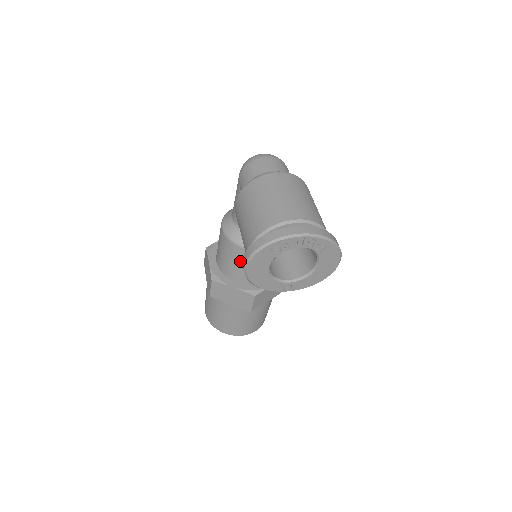
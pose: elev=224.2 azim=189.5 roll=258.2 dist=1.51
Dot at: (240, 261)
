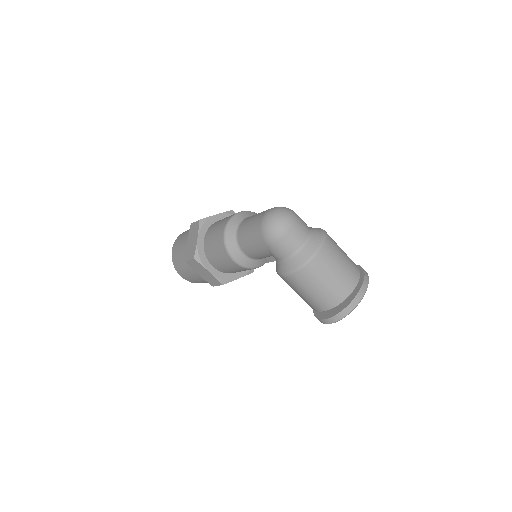
Dot at: occluded
